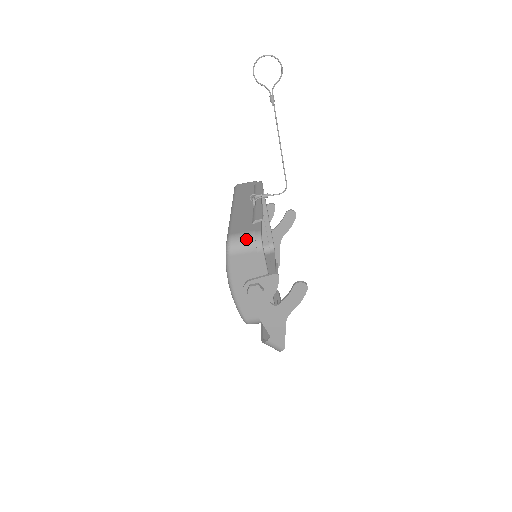
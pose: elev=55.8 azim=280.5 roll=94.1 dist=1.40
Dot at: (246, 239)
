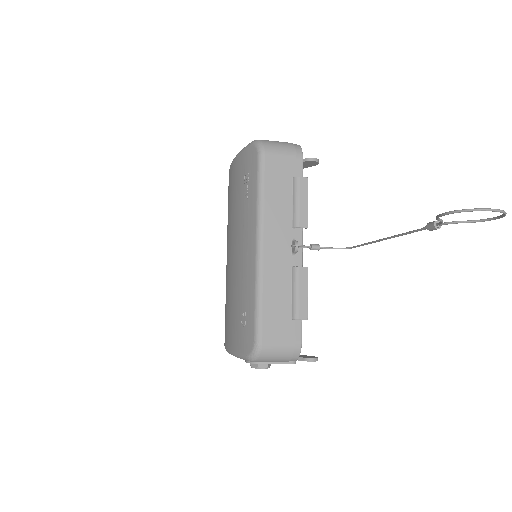
Dot at: (281, 355)
